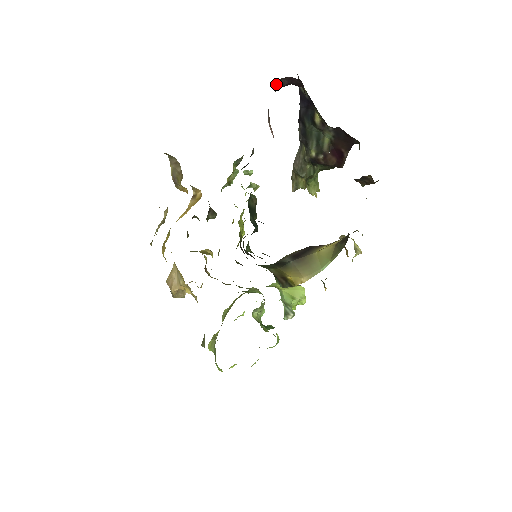
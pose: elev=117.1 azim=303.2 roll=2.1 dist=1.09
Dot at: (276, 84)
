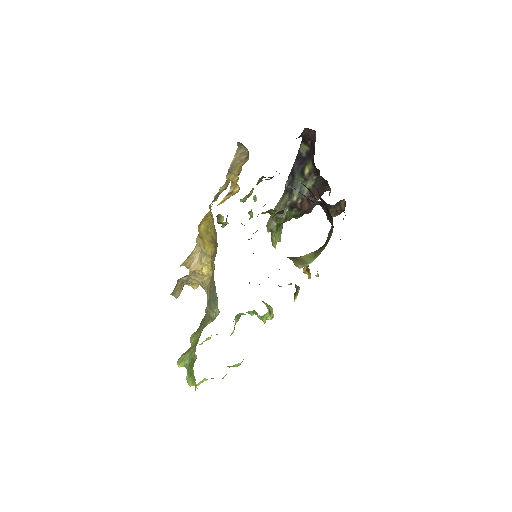
Dot at: (303, 130)
